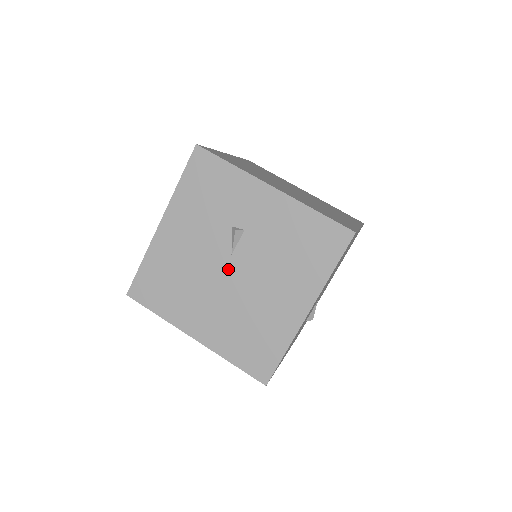
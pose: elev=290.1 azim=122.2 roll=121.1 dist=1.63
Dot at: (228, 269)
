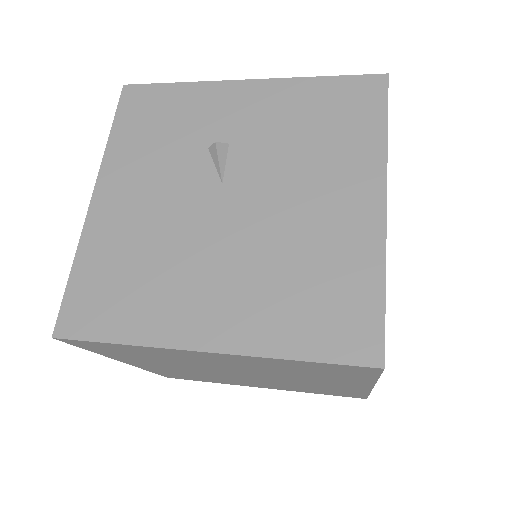
Dot at: (224, 205)
